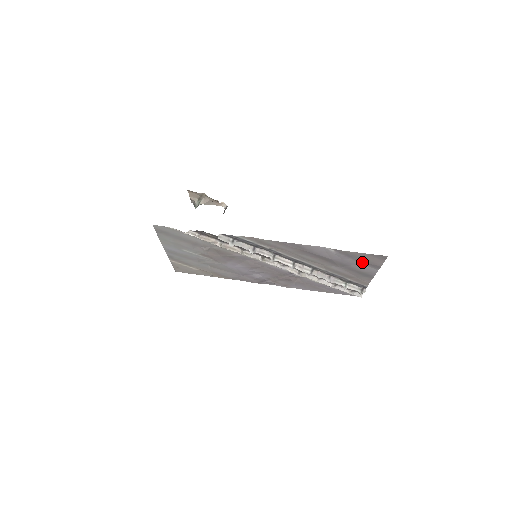
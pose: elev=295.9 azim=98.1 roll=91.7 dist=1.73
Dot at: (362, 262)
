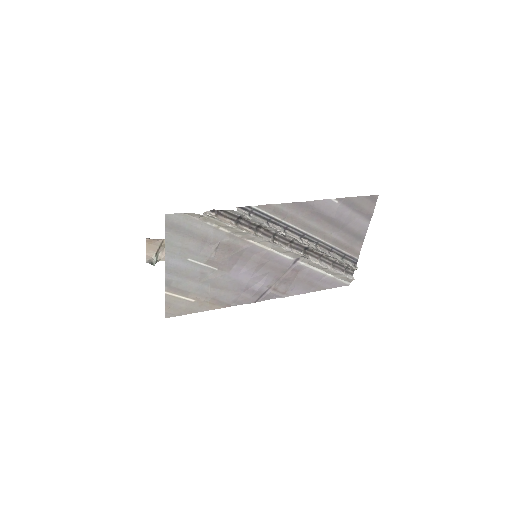
Dot at: (358, 213)
